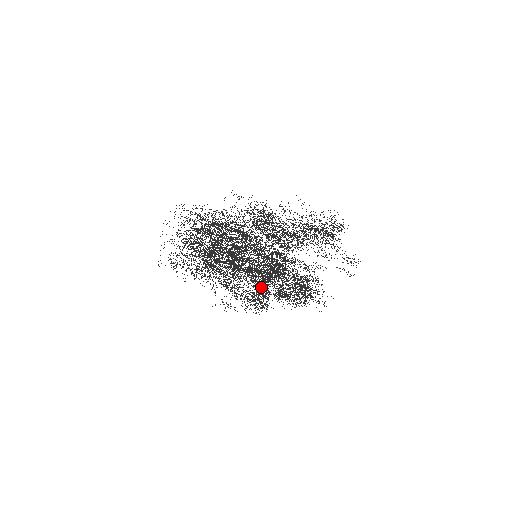
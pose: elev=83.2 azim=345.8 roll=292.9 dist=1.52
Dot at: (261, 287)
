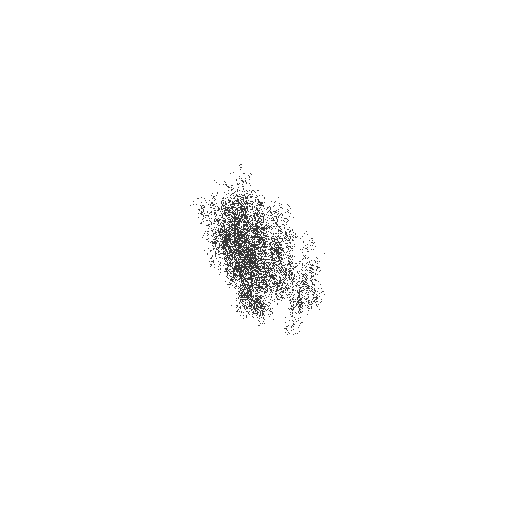
Dot at: occluded
